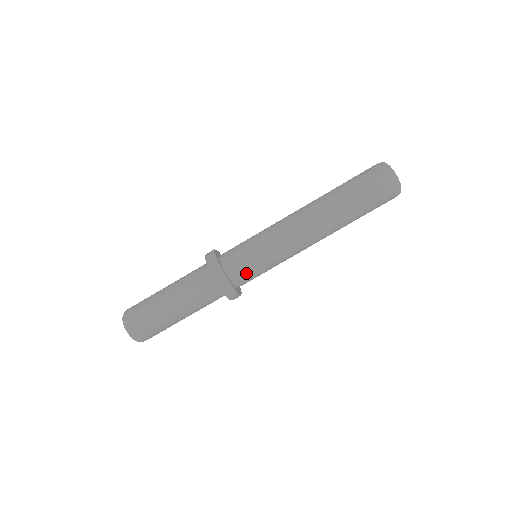
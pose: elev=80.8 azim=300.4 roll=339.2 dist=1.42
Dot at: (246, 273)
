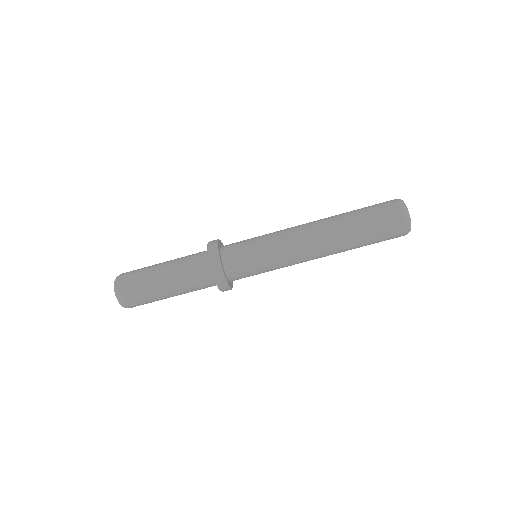
Dot at: (240, 263)
